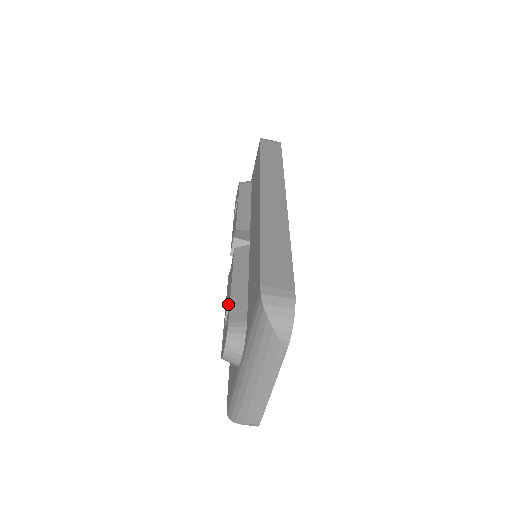
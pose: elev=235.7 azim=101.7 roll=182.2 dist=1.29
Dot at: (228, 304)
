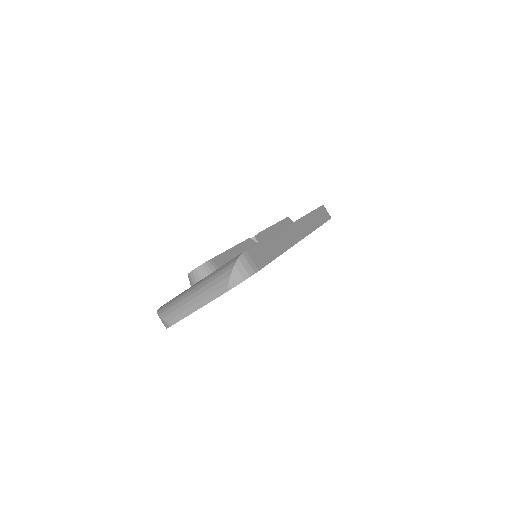
Dot at: occluded
